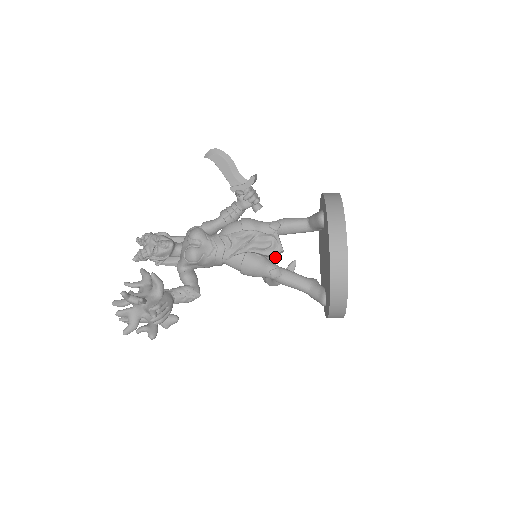
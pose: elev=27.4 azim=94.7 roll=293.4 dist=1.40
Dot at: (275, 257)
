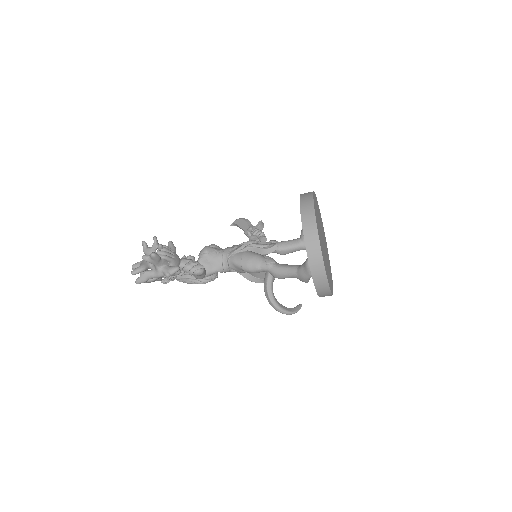
Dot at: occluded
